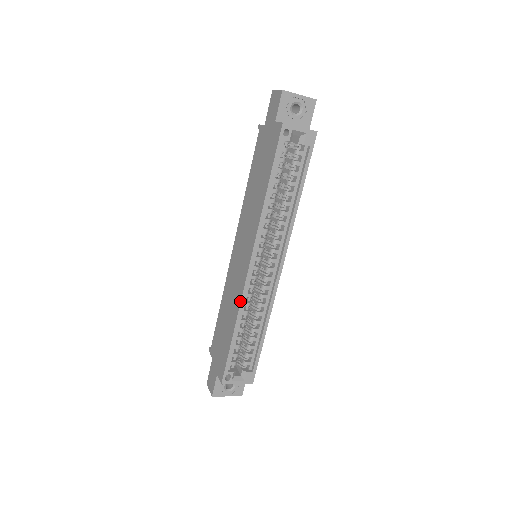
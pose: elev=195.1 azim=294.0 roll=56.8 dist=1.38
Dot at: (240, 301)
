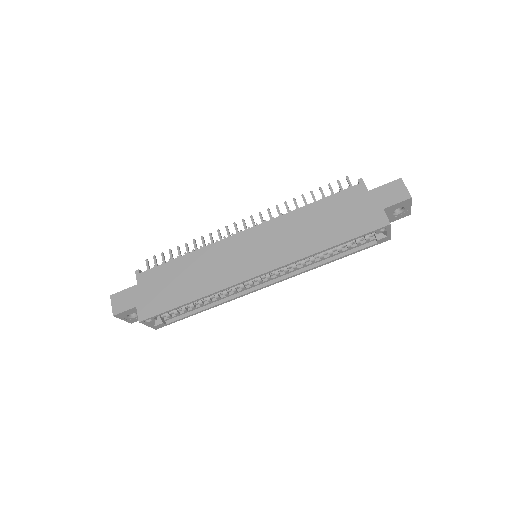
Dot at: (222, 289)
